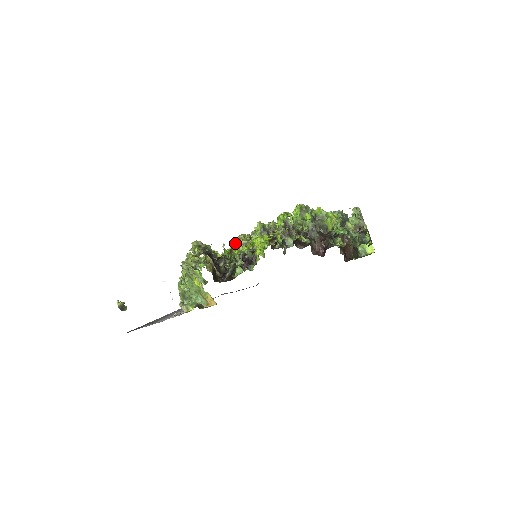
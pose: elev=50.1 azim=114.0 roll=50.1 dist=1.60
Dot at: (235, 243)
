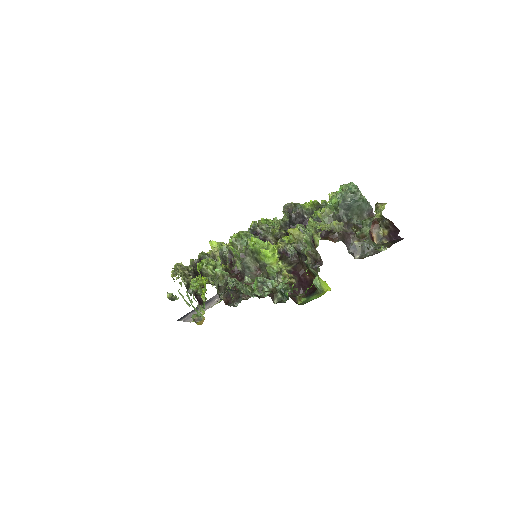
Dot at: occluded
